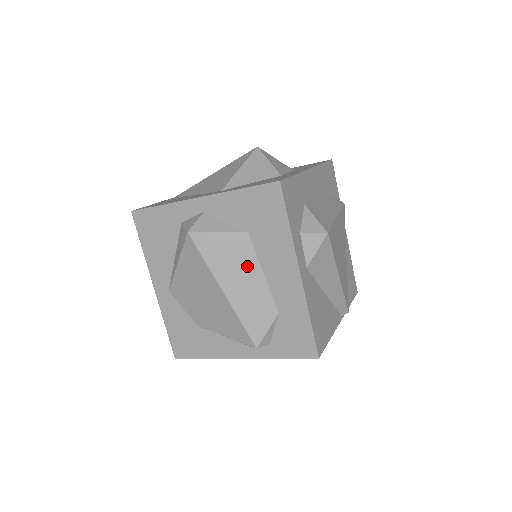
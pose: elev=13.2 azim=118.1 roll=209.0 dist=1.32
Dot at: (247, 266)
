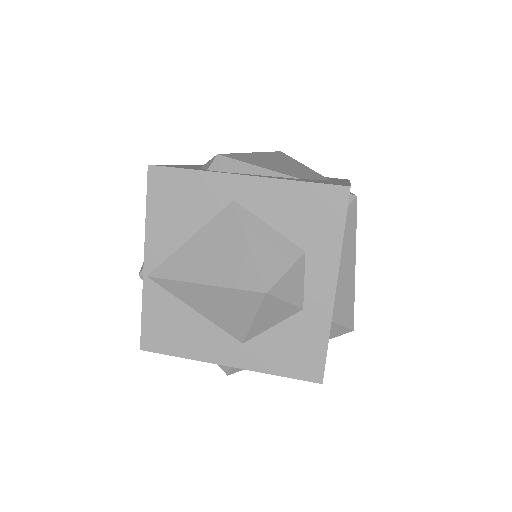
Dot at: occluded
